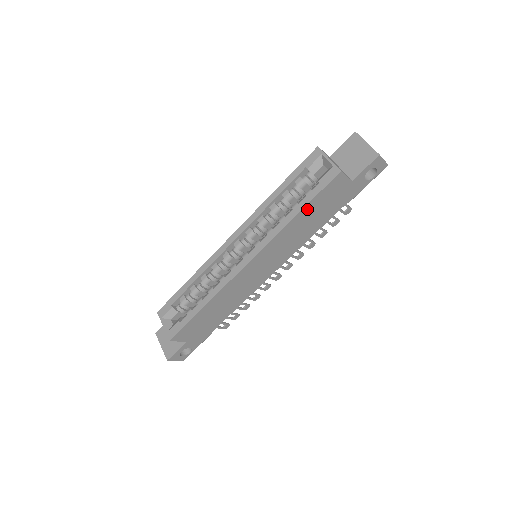
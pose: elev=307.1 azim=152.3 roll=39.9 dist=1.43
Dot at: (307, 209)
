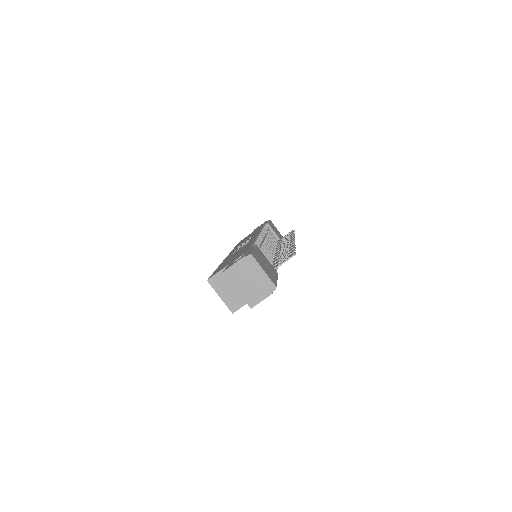
Dot at: occluded
